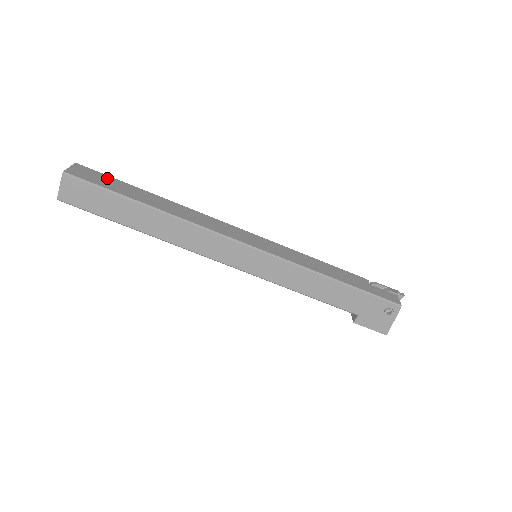
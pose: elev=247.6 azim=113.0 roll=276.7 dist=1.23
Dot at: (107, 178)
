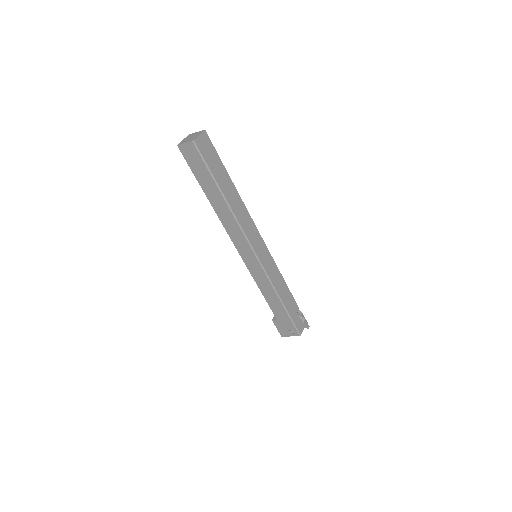
Dot at: (215, 156)
